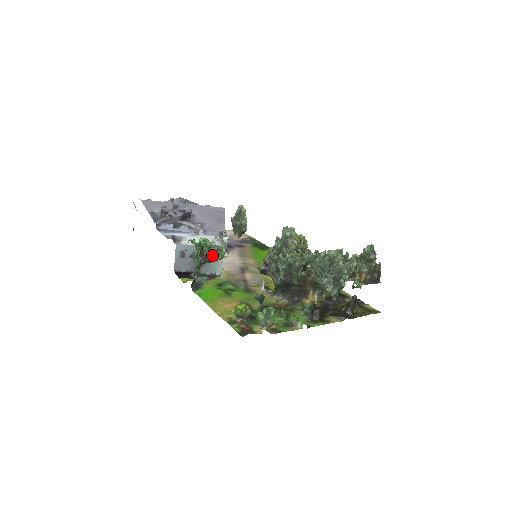
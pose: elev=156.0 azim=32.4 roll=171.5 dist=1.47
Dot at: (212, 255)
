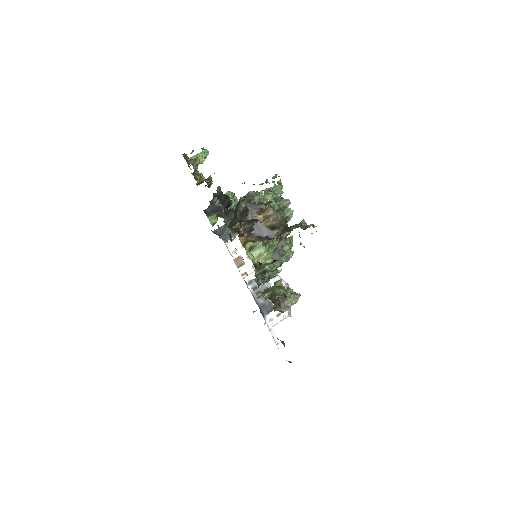
Dot at: occluded
